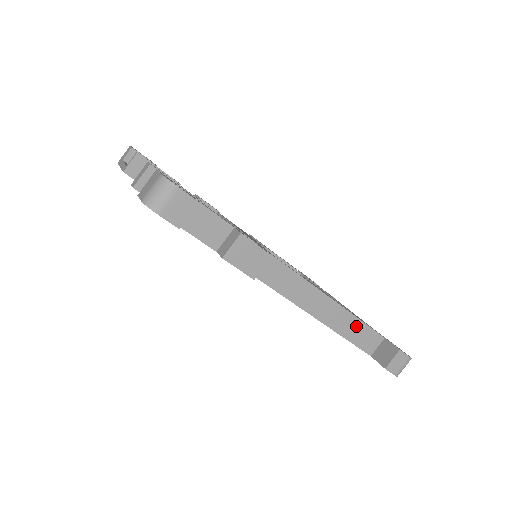
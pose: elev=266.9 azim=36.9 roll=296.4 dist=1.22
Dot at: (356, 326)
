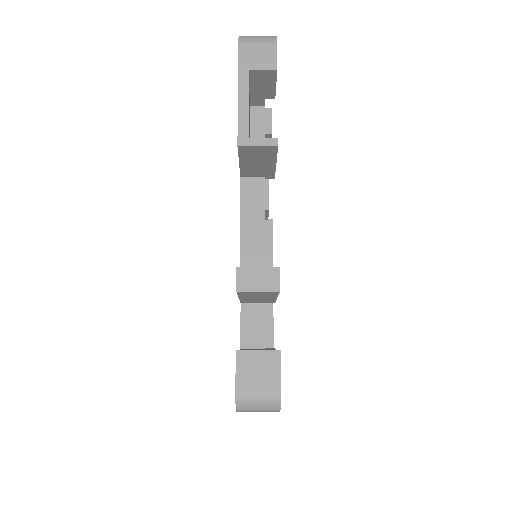
Dot at: occluded
